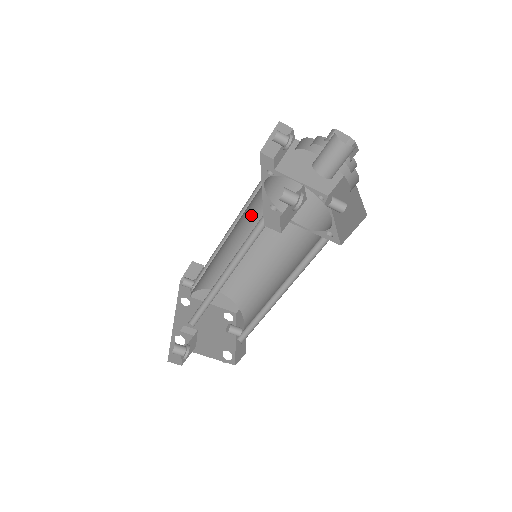
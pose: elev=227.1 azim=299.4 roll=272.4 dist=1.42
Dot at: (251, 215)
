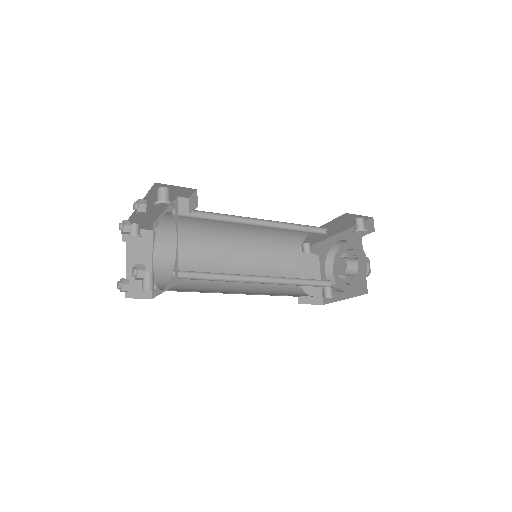
Dot at: (260, 249)
